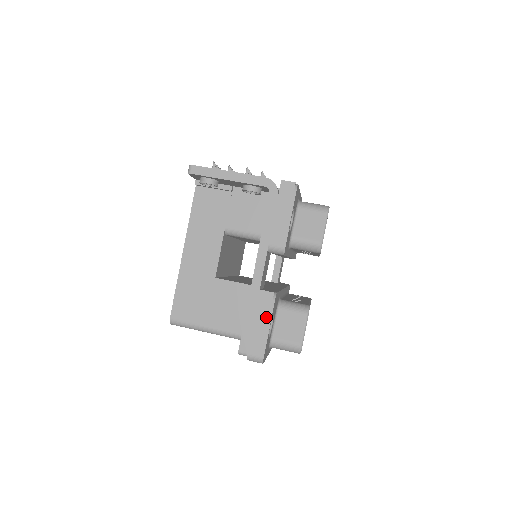
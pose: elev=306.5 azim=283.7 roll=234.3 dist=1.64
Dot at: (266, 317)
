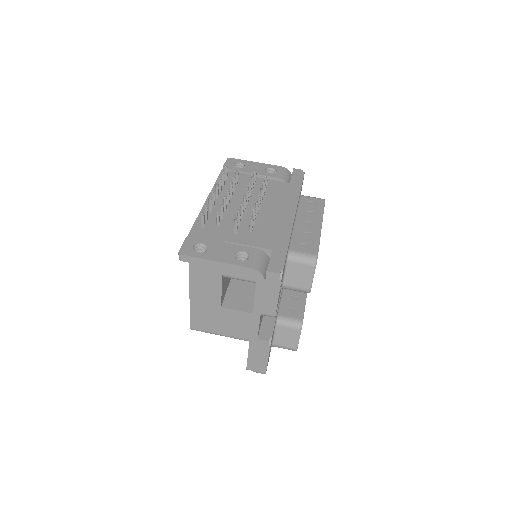
Dot at: (265, 354)
